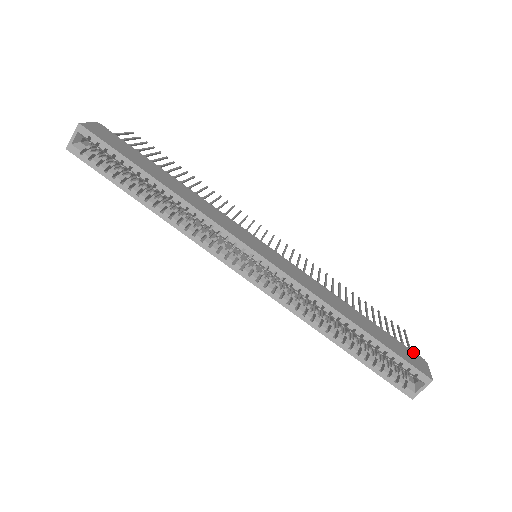
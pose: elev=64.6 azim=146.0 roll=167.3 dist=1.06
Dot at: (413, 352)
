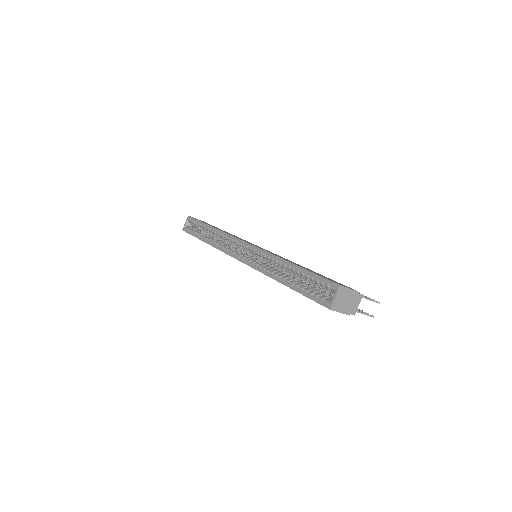
Dot at: occluded
